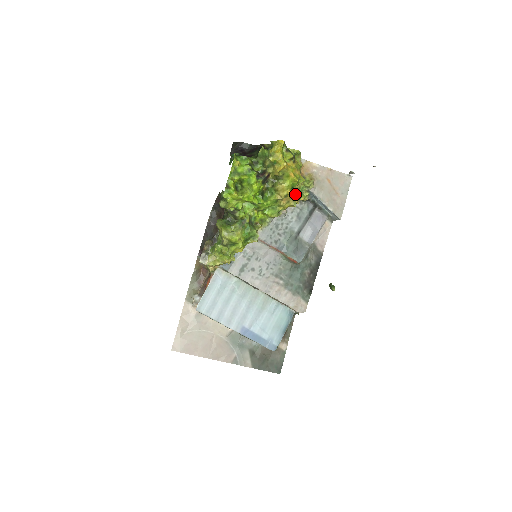
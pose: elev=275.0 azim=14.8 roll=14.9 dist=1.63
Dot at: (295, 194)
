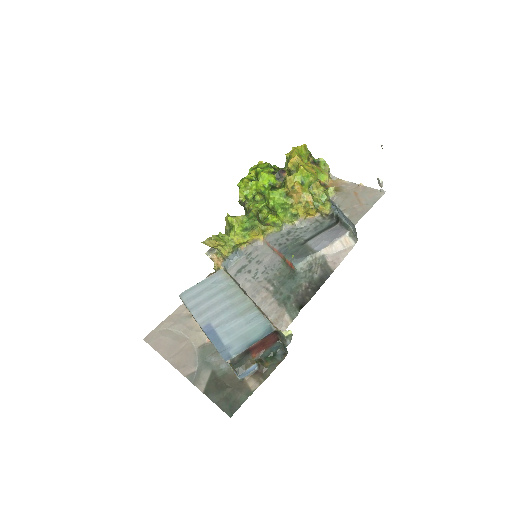
Dot at: (308, 194)
